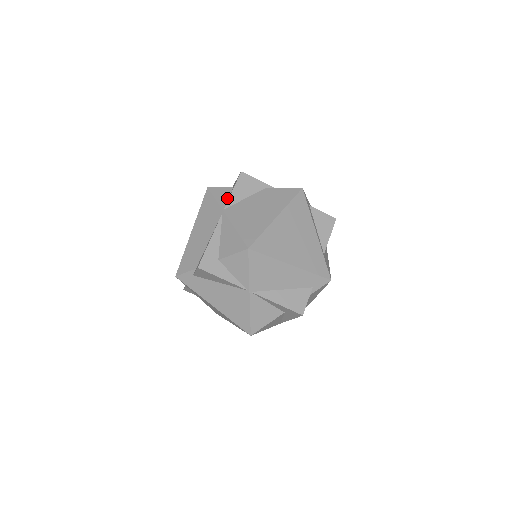
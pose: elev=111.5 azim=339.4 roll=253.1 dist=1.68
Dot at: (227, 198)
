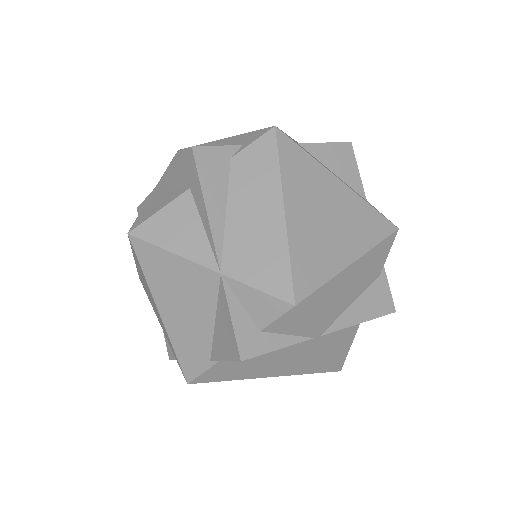
Dot at: occluded
